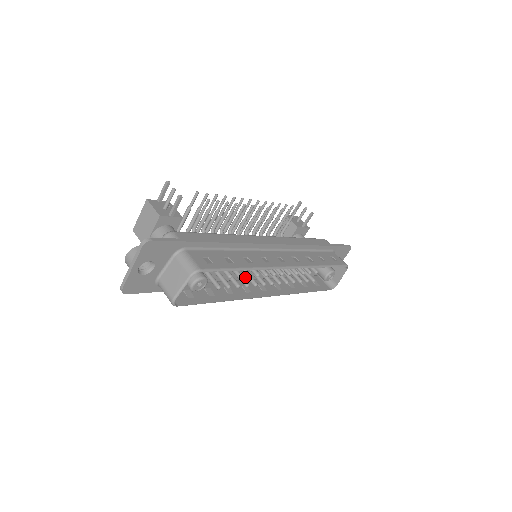
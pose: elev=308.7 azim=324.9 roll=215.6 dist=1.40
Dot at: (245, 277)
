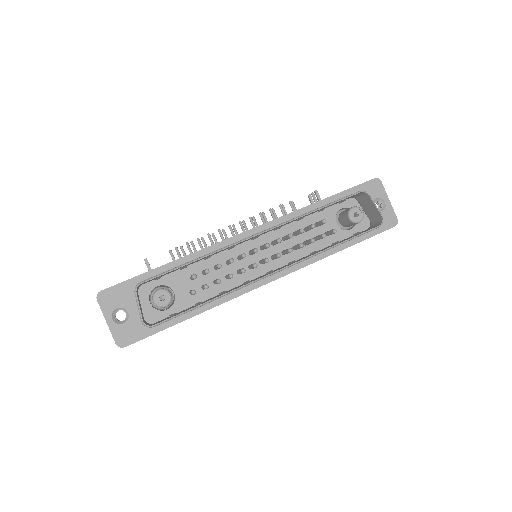
Dot at: (254, 278)
